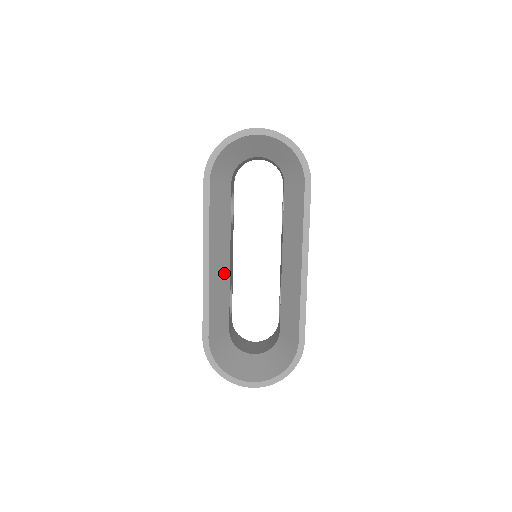
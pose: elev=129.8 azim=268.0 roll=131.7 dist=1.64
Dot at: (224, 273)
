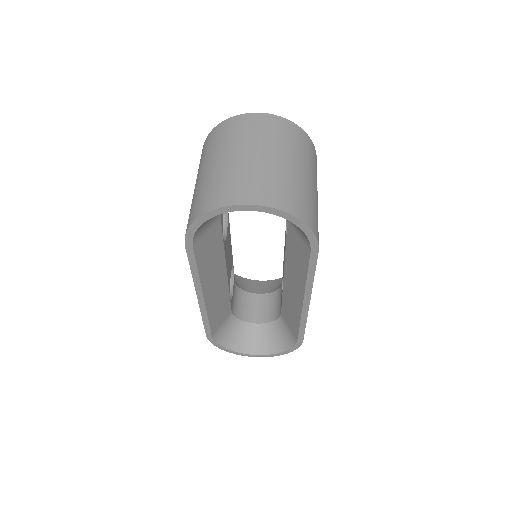
Dot at: (221, 287)
